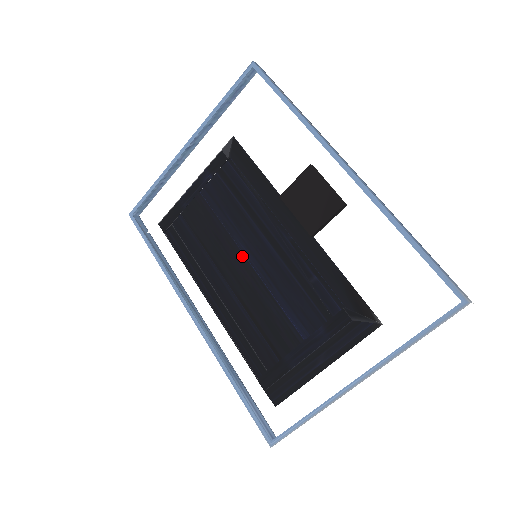
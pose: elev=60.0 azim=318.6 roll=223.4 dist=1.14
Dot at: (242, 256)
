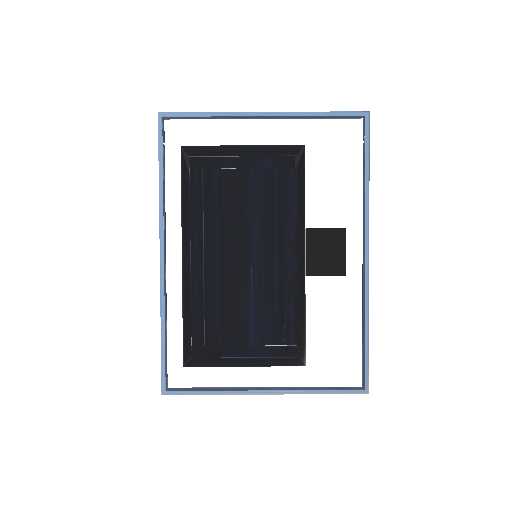
Dot at: (249, 250)
